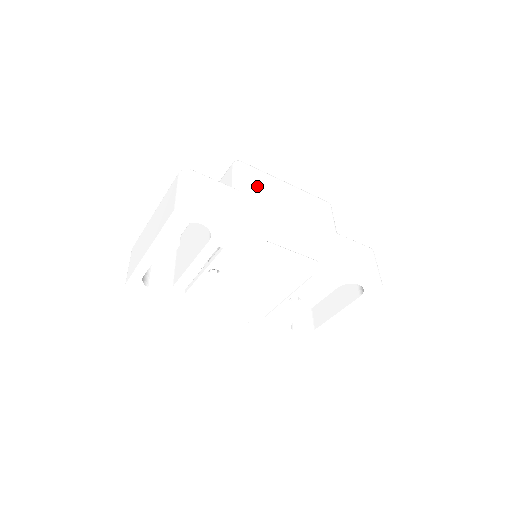
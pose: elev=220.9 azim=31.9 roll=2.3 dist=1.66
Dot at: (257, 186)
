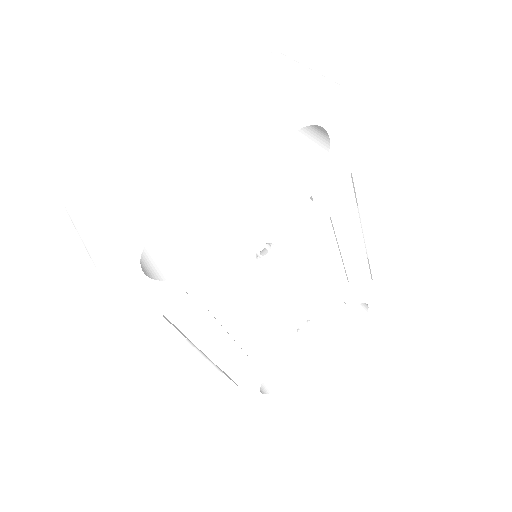
Dot at: occluded
